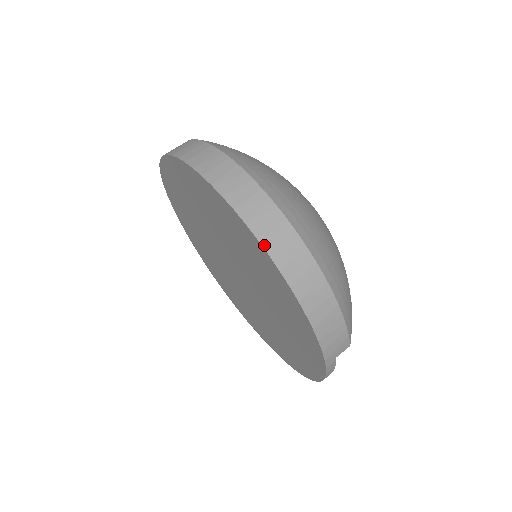
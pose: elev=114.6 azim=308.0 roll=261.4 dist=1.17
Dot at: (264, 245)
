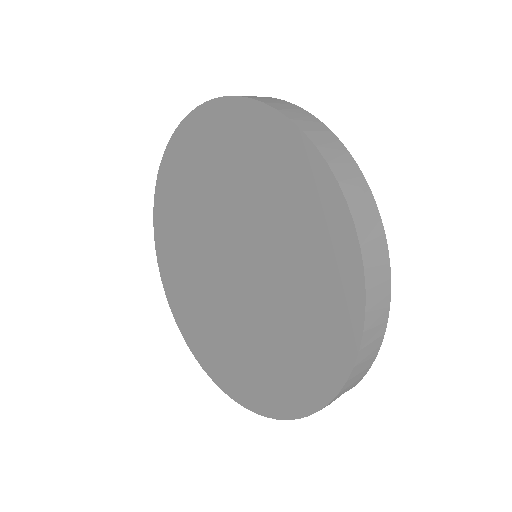
Dot at: (359, 235)
